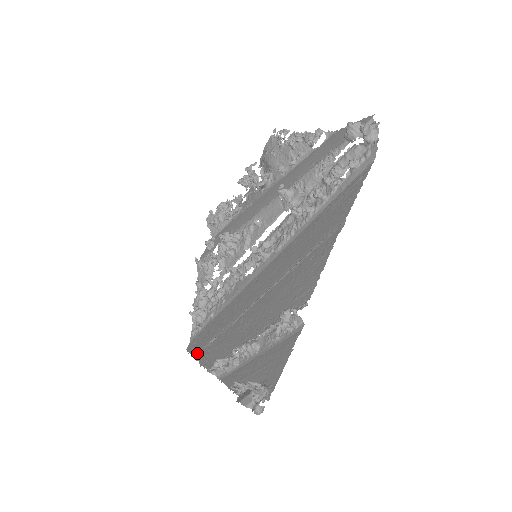
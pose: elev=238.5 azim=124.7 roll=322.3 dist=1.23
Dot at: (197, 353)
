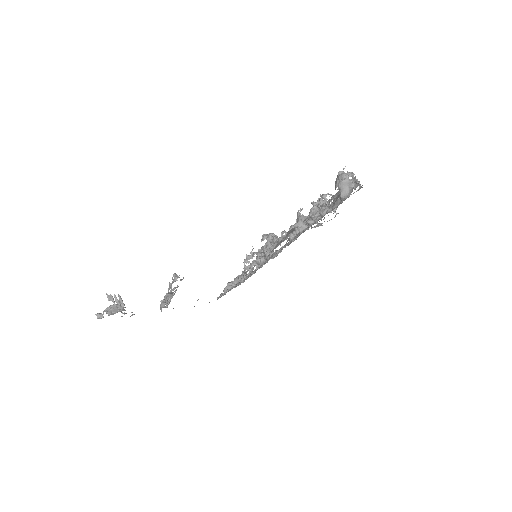
Dot at: occluded
